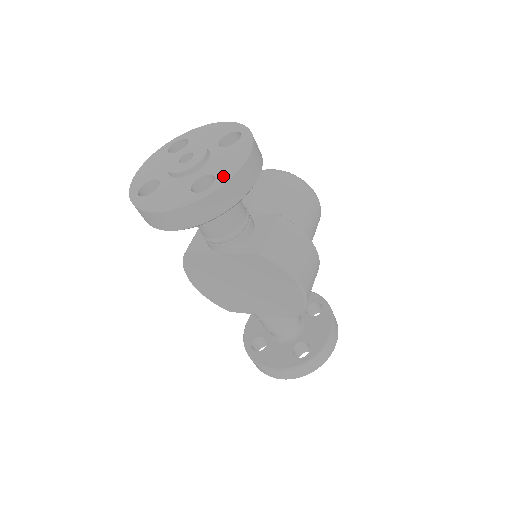
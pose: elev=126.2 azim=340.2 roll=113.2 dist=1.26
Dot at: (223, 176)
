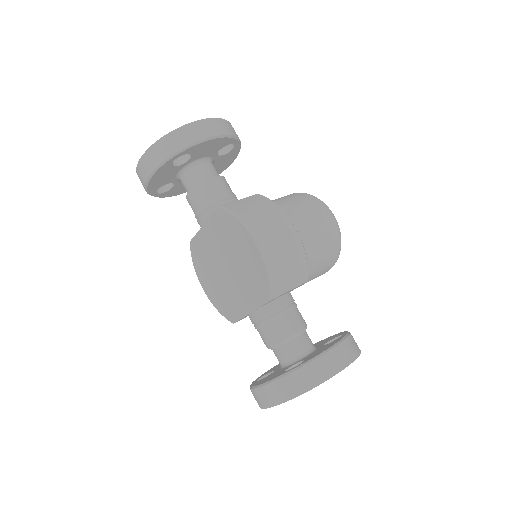
Dot at: occluded
